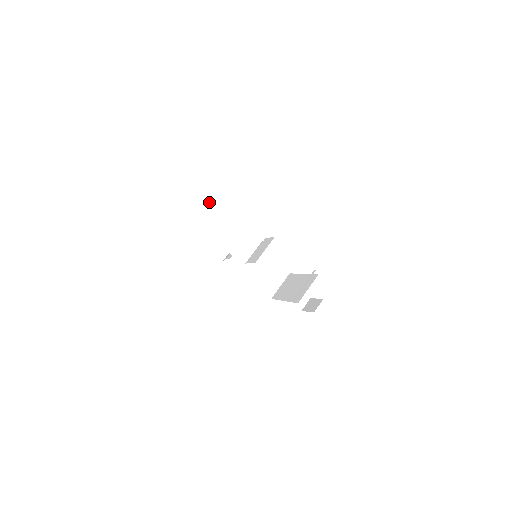
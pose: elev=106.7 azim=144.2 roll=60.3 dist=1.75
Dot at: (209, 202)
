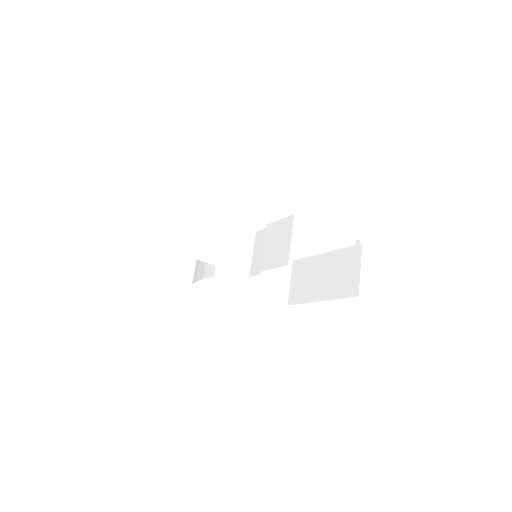
Dot at: (171, 201)
